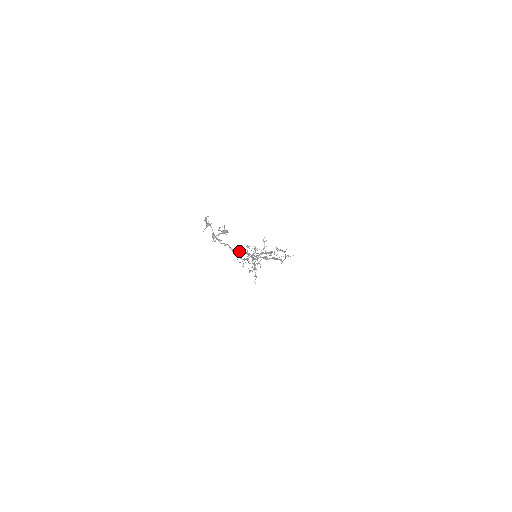
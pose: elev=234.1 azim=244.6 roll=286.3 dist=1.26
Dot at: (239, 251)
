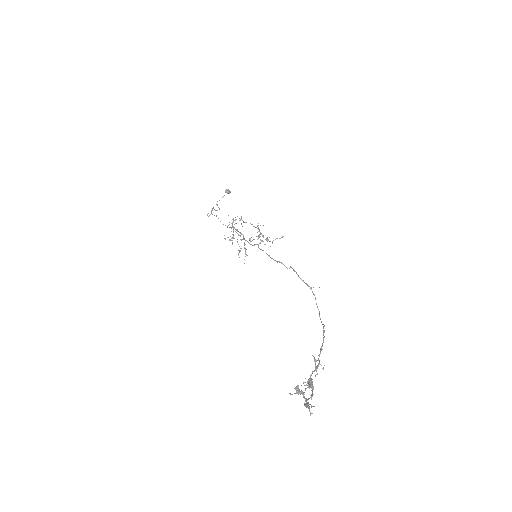
Dot at: (311, 375)
